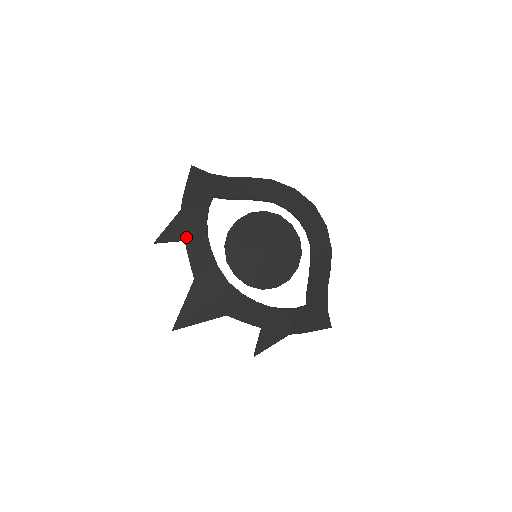
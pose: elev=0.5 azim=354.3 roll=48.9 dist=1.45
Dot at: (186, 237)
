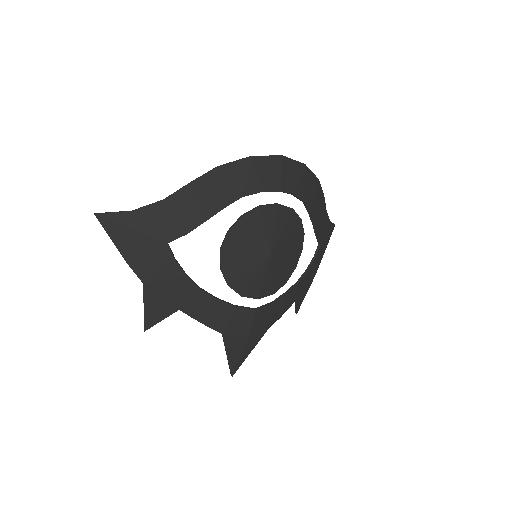
Dot at: (178, 306)
